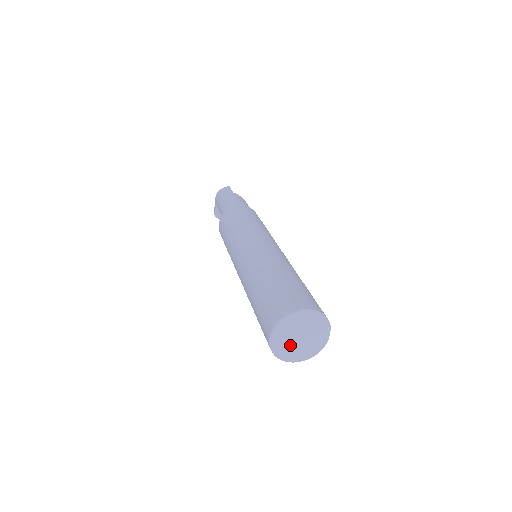
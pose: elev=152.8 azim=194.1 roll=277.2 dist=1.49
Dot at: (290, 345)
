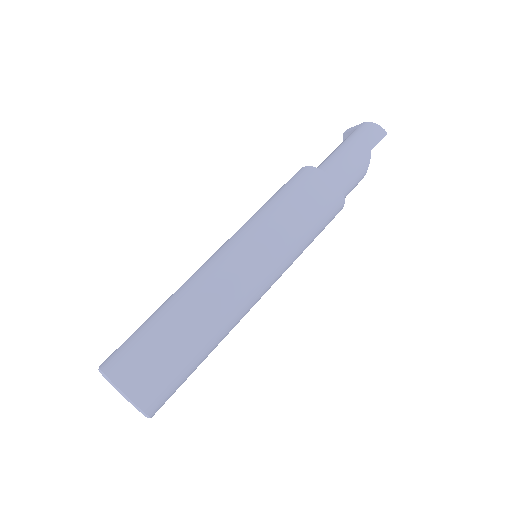
Dot at: occluded
